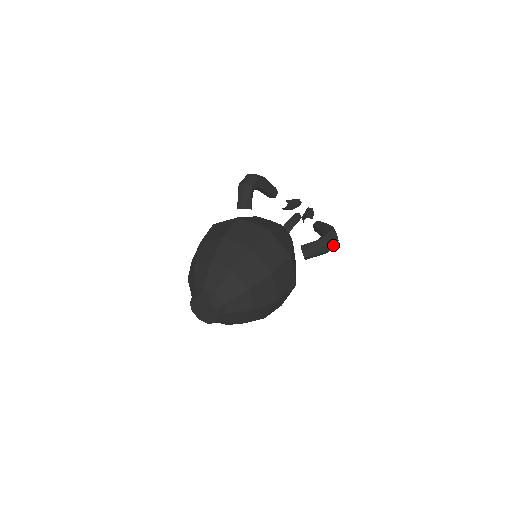
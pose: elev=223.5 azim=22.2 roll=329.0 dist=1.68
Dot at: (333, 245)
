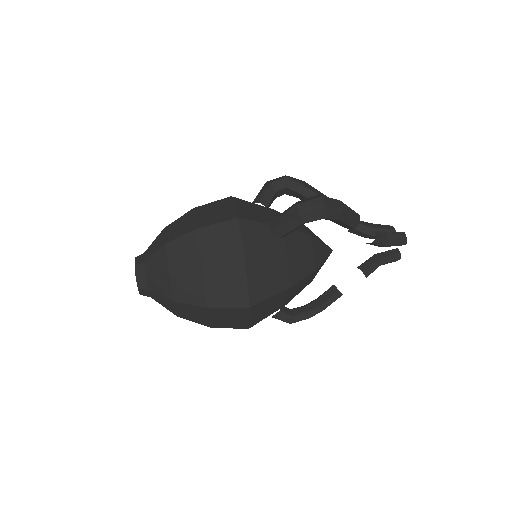
Dot at: (310, 209)
